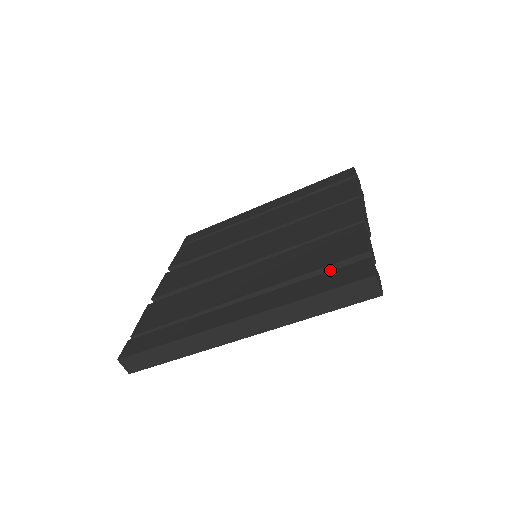
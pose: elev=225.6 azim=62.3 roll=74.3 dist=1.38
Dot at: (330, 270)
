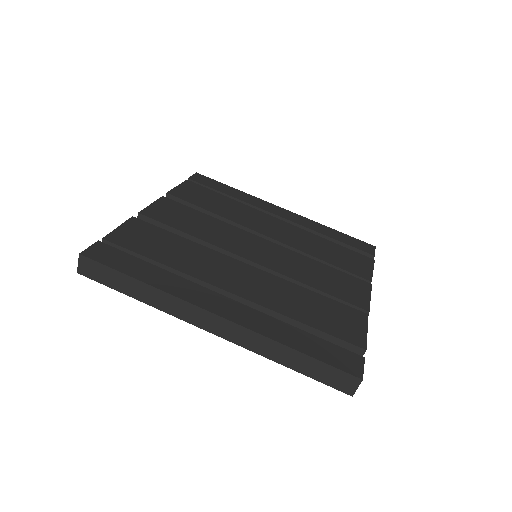
Dot at: (323, 336)
